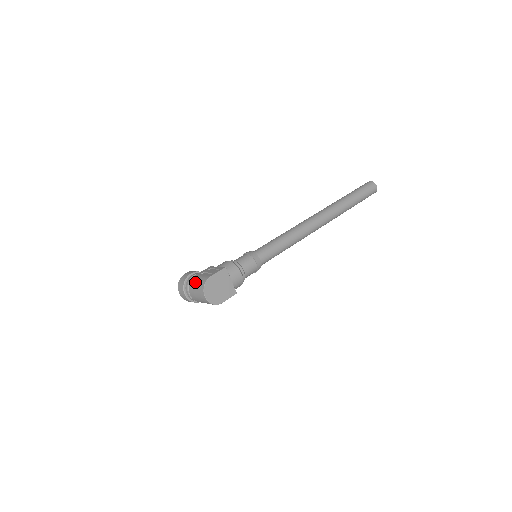
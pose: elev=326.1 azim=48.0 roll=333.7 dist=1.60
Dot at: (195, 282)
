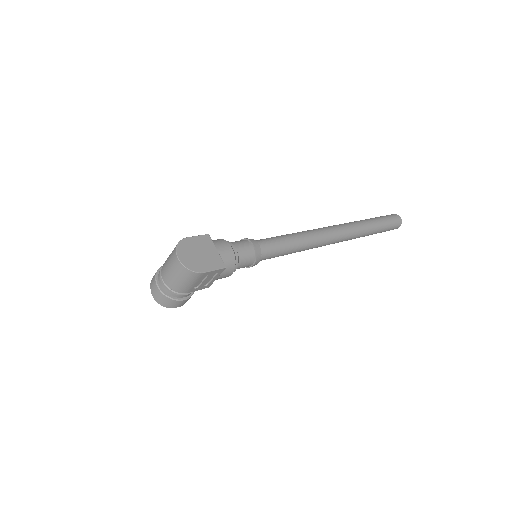
Dot at: occluded
